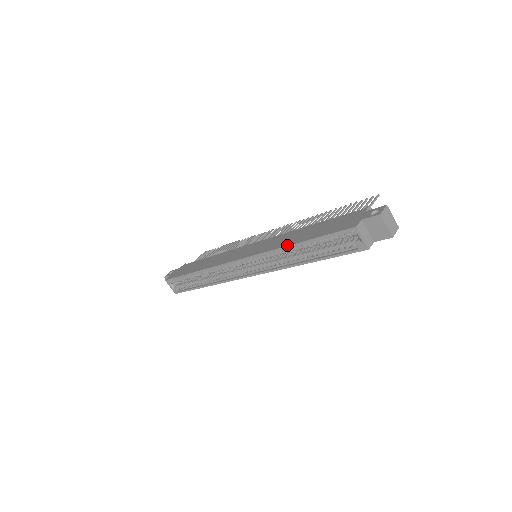
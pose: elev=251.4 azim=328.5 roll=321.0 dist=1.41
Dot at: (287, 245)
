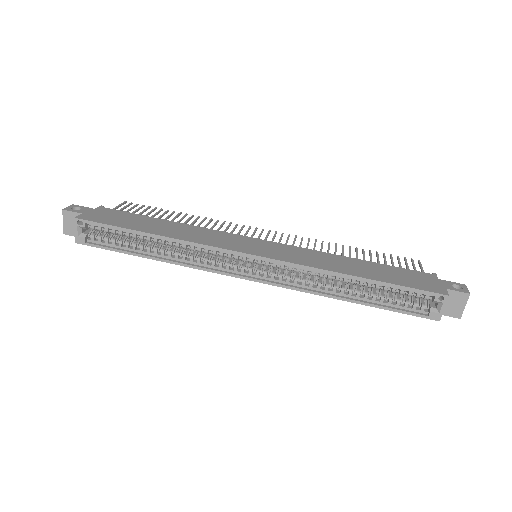
Dot at: (344, 273)
